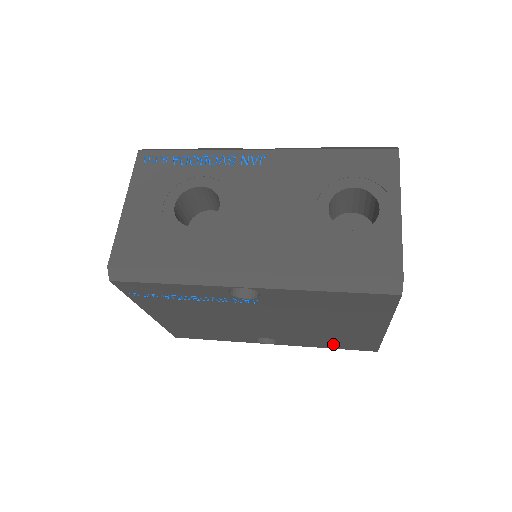
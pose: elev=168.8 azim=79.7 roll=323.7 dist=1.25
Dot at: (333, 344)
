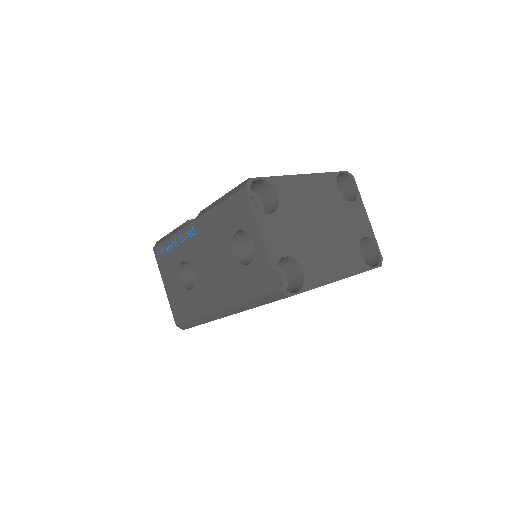
Dot at: occluded
